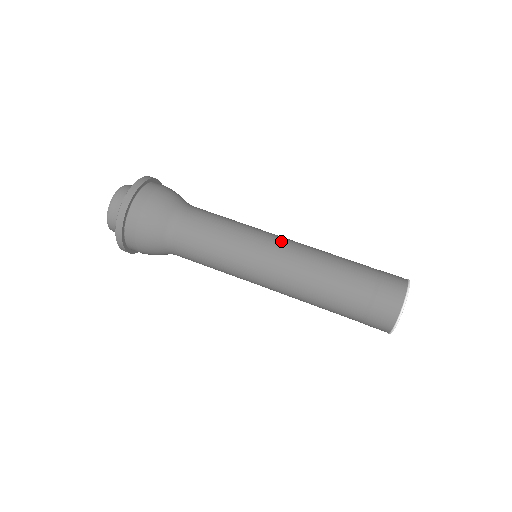
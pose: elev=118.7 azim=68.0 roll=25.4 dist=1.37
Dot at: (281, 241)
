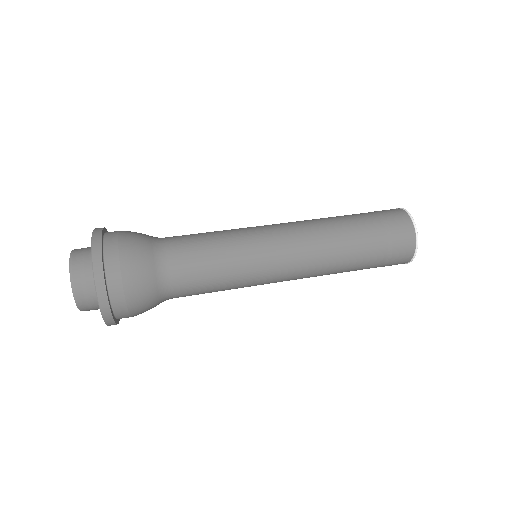
Dot at: (277, 225)
